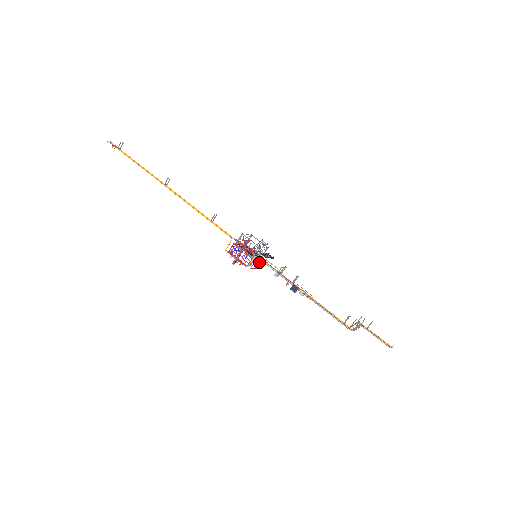
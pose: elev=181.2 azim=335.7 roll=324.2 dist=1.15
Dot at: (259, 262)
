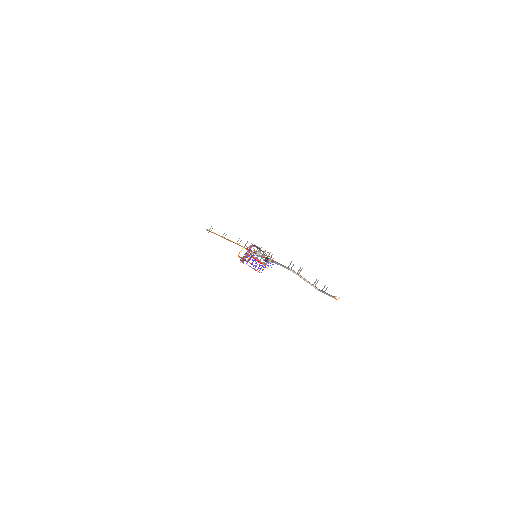
Dot at: (263, 269)
